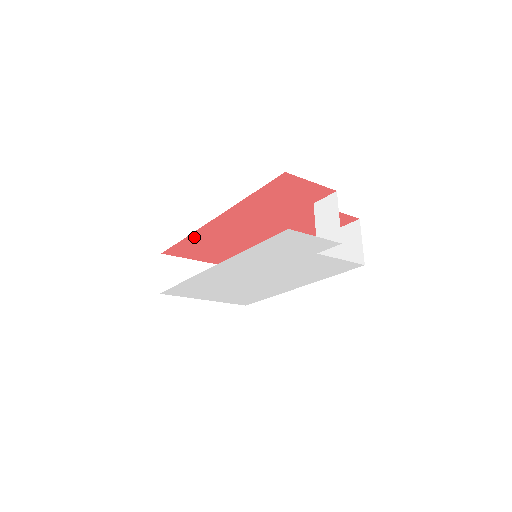
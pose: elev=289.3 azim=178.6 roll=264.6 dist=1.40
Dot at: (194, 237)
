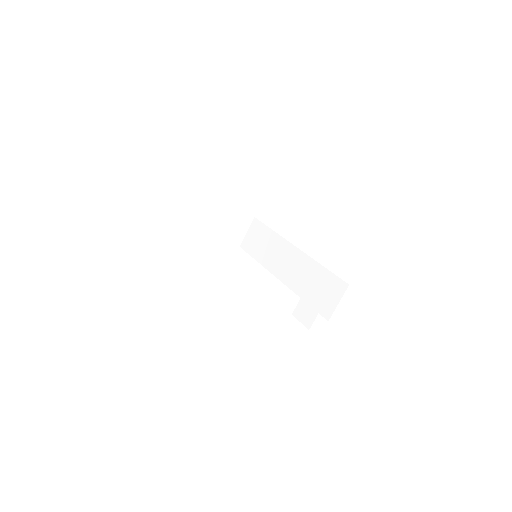
Dot at: occluded
